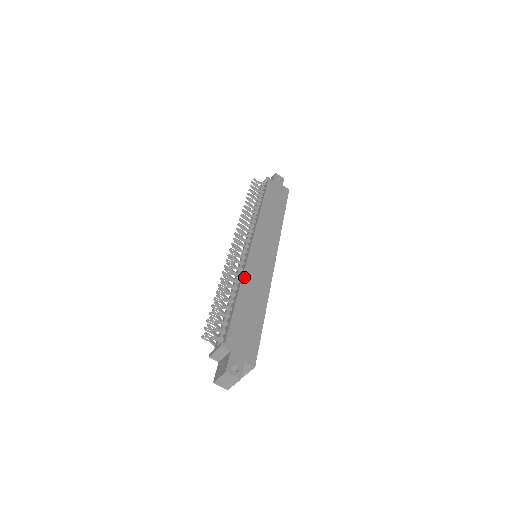
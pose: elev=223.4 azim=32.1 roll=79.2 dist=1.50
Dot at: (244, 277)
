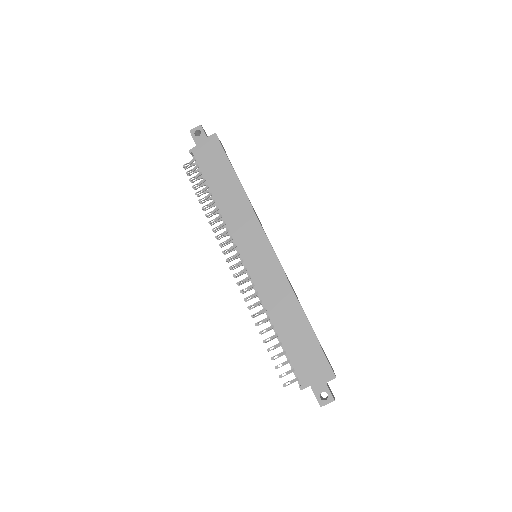
Dot at: (265, 304)
